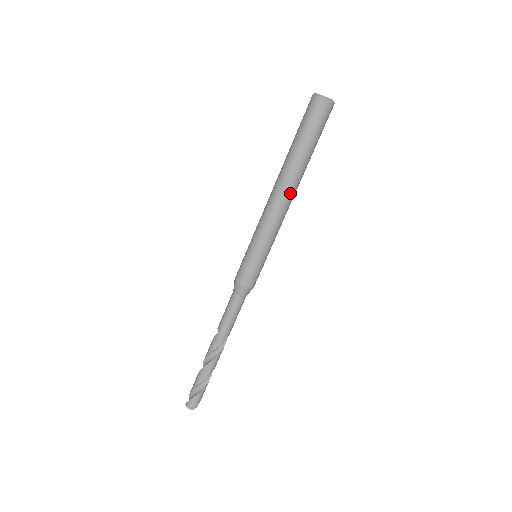
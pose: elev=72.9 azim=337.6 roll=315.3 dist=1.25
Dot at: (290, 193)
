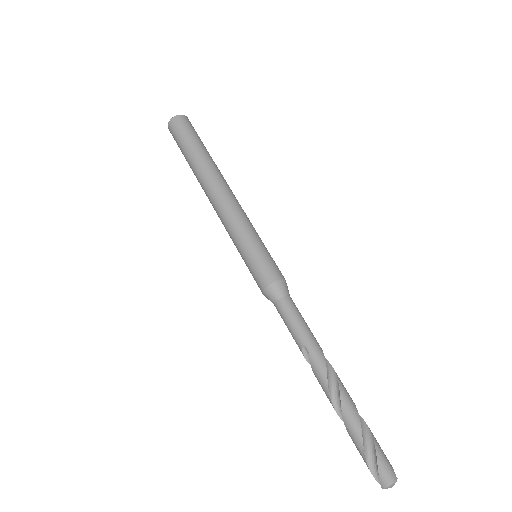
Dot at: (224, 183)
